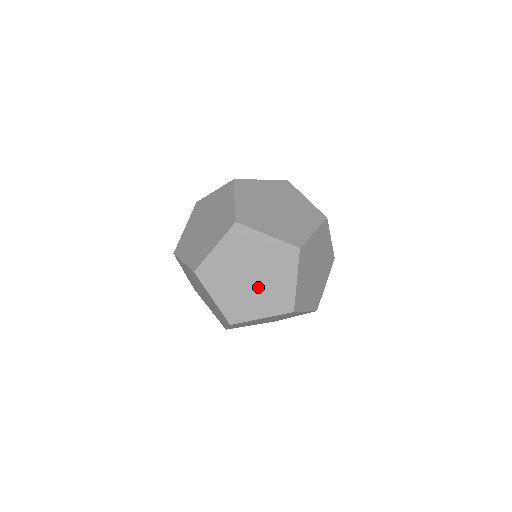
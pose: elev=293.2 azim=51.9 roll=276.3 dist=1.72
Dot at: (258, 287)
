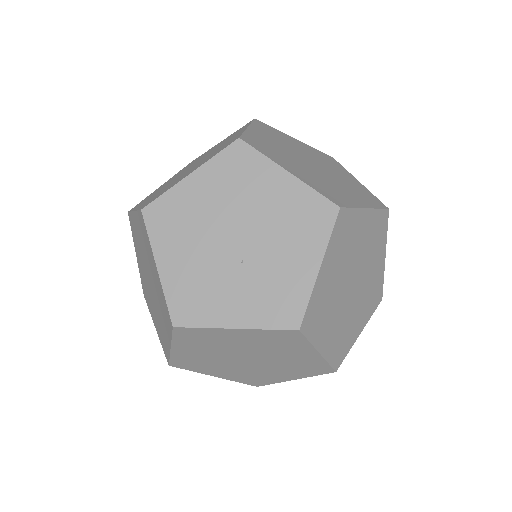
Dot at: (358, 293)
